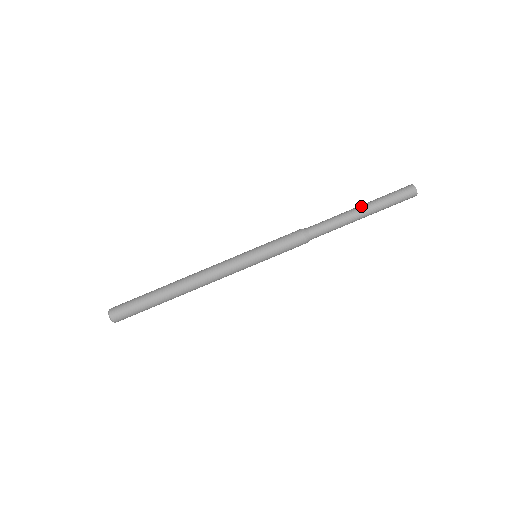
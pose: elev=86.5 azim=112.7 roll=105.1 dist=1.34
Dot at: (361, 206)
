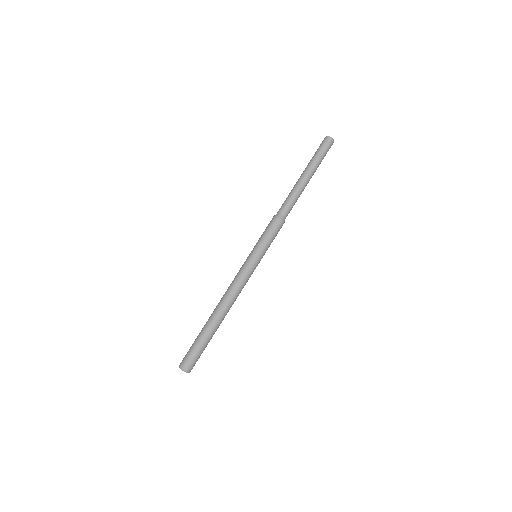
Dot at: (304, 174)
